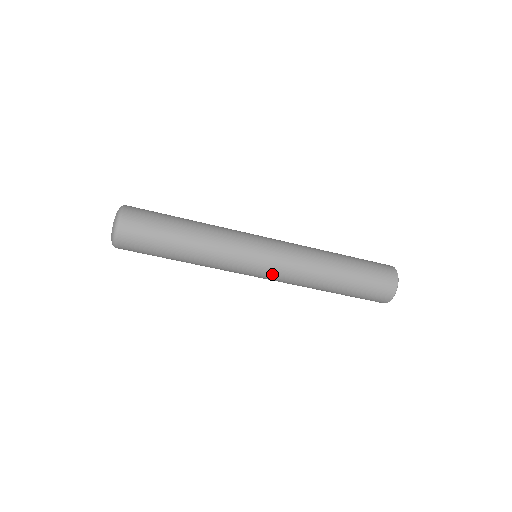
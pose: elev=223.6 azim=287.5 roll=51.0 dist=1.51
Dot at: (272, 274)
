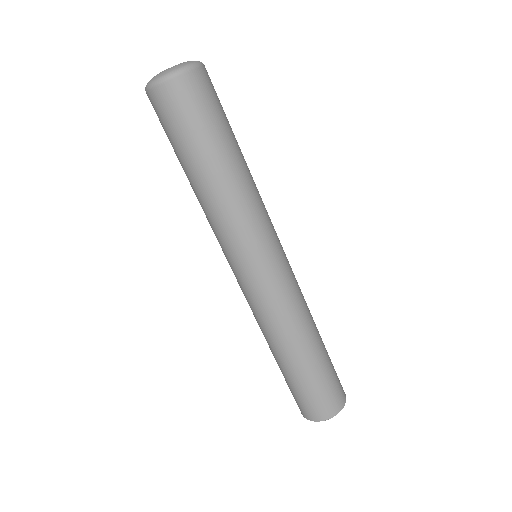
Dot at: (248, 289)
